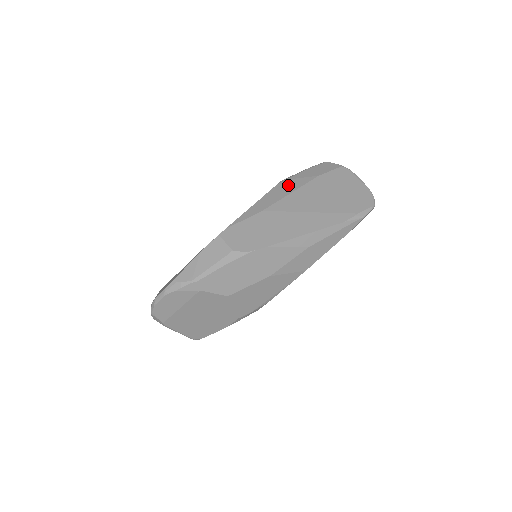
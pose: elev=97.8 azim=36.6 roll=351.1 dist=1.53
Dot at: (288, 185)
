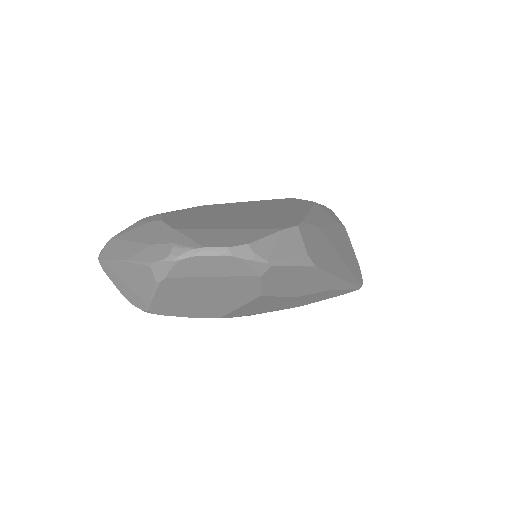
Dot at: (323, 213)
